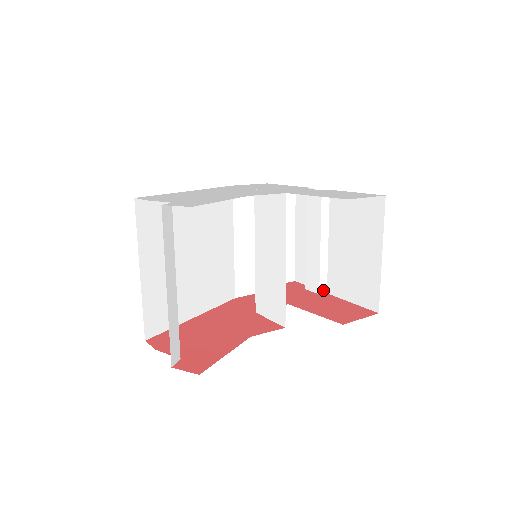
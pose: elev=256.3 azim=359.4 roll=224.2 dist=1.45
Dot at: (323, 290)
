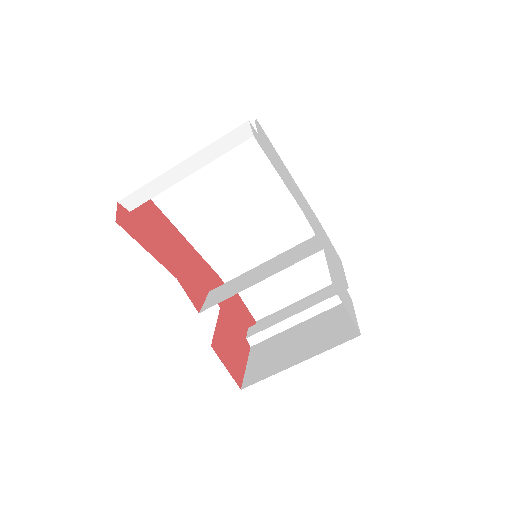
Dot at: (252, 341)
